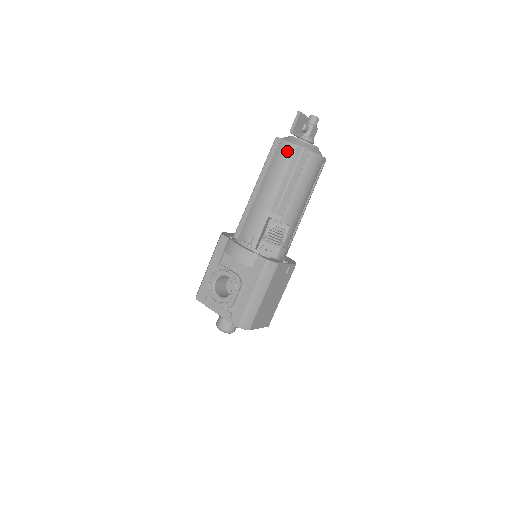
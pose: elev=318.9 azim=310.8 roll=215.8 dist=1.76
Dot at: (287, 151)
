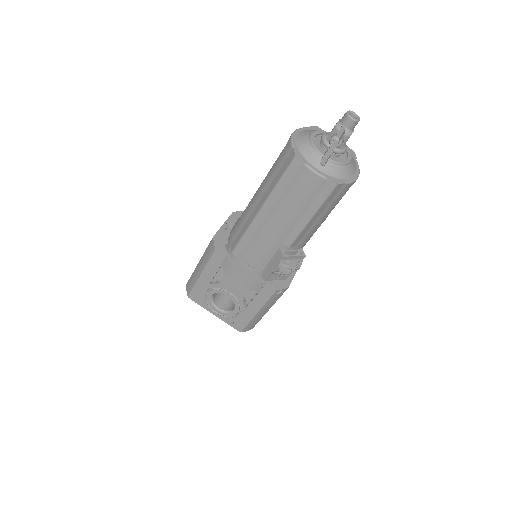
Dot at: (312, 184)
